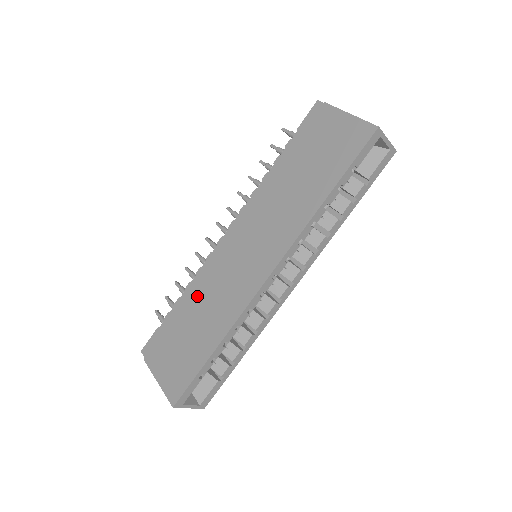
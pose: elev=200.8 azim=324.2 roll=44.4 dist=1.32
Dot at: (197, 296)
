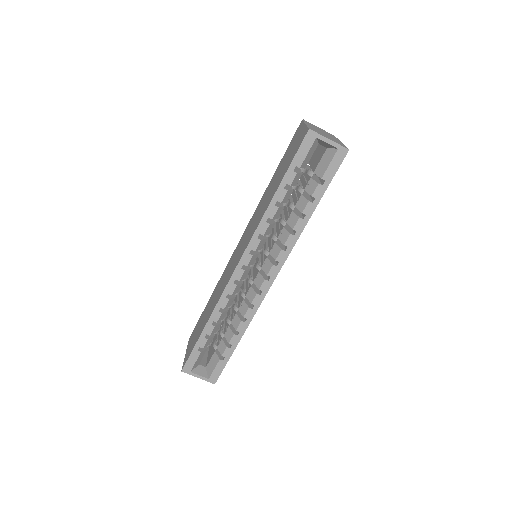
Dot at: (216, 288)
